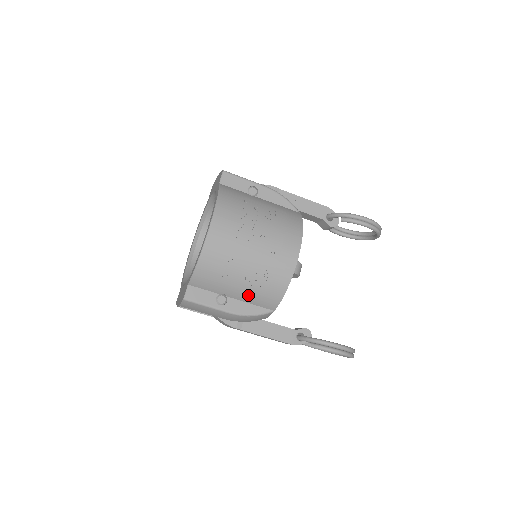
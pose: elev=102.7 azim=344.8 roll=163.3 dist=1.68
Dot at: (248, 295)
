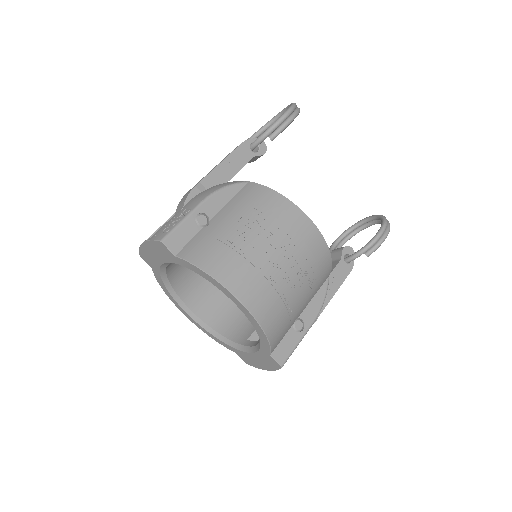
Dot at: (311, 296)
